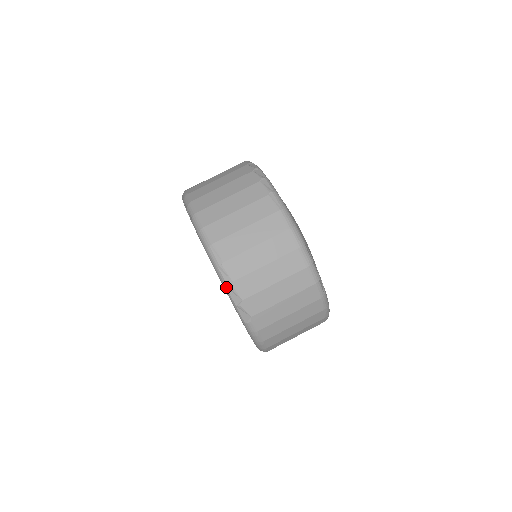
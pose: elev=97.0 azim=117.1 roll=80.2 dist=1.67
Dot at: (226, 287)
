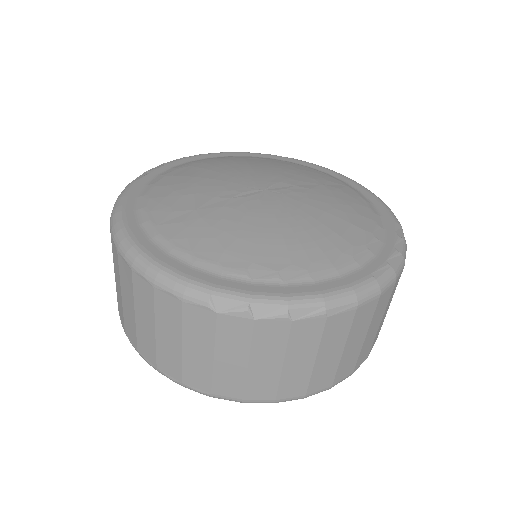
Dot at: occluded
